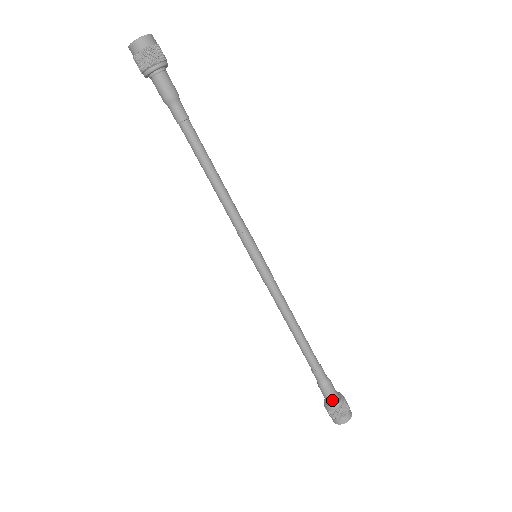
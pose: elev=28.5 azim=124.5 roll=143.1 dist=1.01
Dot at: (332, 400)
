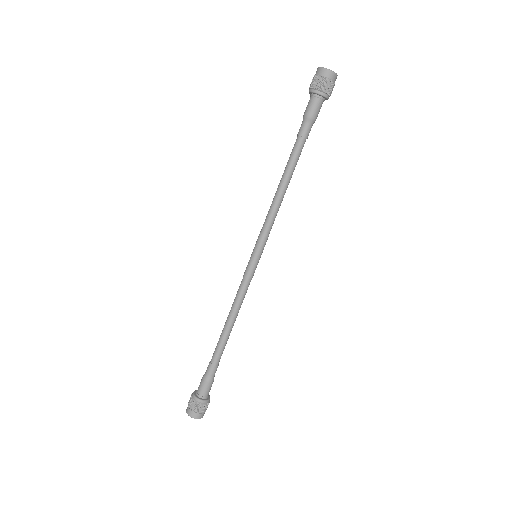
Dot at: (204, 395)
